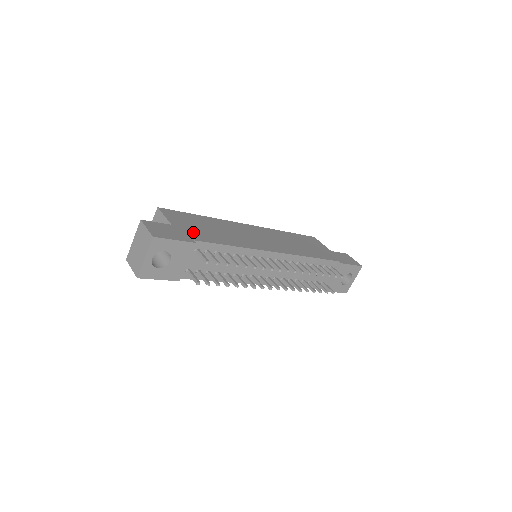
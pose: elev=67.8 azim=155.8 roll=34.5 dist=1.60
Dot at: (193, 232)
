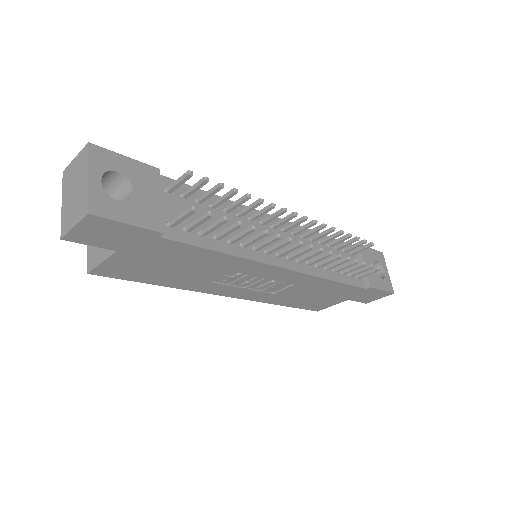
Dot at: occluded
